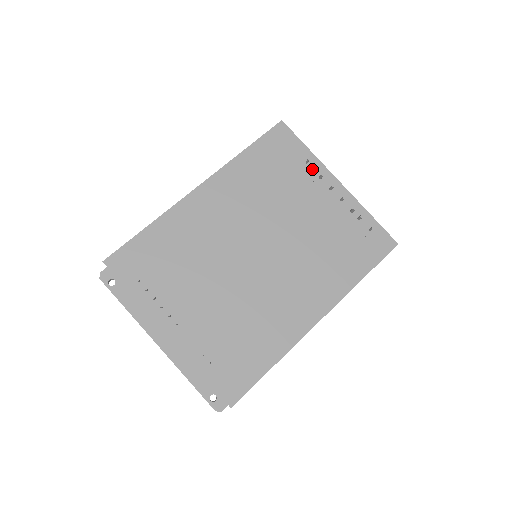
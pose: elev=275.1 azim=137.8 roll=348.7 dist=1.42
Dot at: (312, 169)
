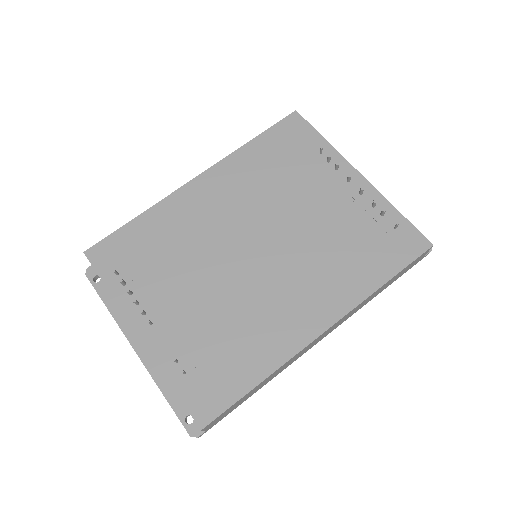
Dot at: (326, 159)
